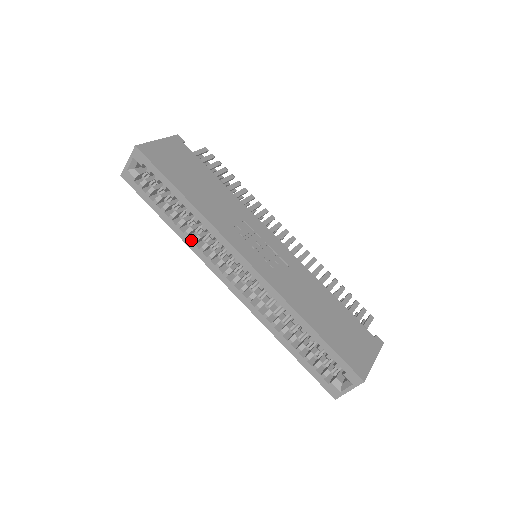
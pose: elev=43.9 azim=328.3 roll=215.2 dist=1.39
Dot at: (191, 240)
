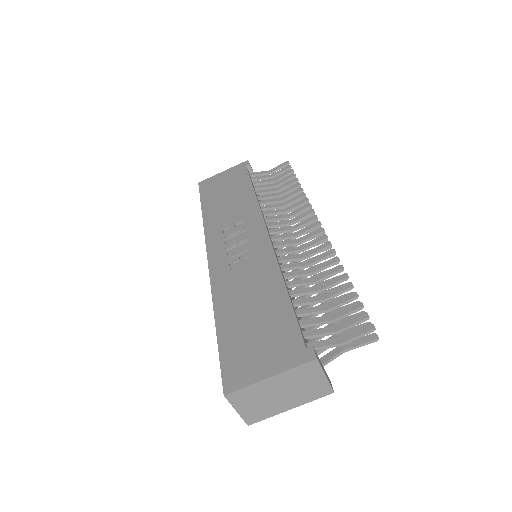
Dot at: occluded
